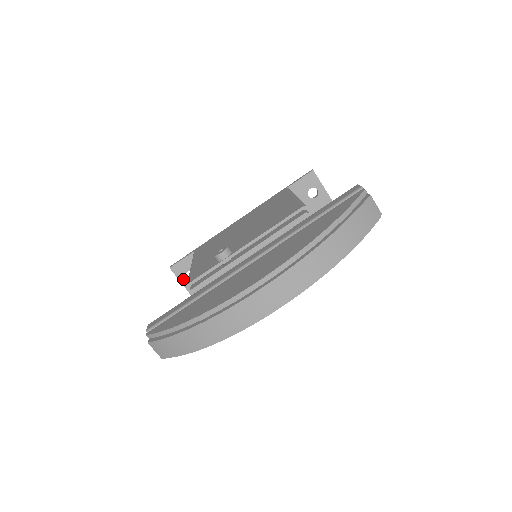
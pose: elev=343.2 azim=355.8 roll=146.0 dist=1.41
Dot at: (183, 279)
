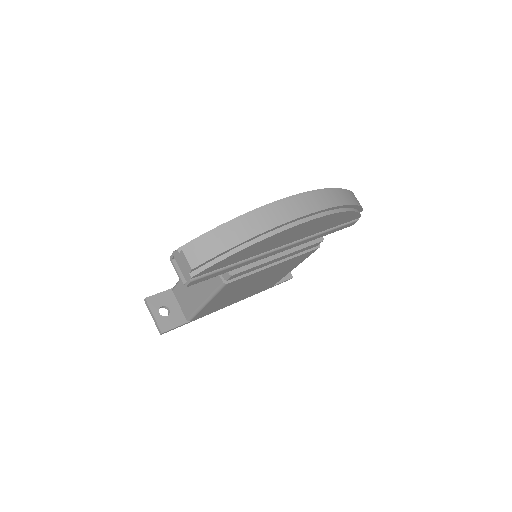
Dot at: (156, 313)
